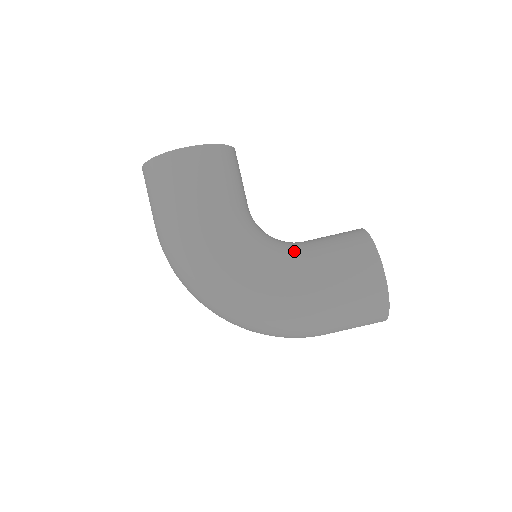
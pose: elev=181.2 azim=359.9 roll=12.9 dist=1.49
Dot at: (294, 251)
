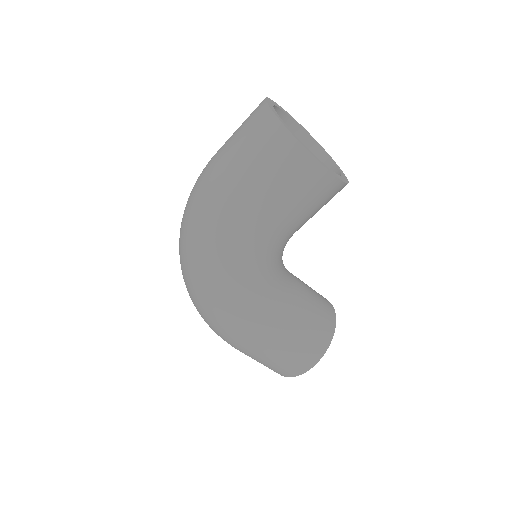
Dot at: (284, 297)
